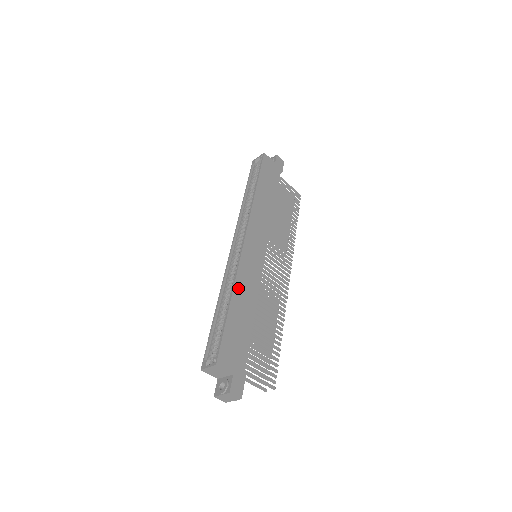
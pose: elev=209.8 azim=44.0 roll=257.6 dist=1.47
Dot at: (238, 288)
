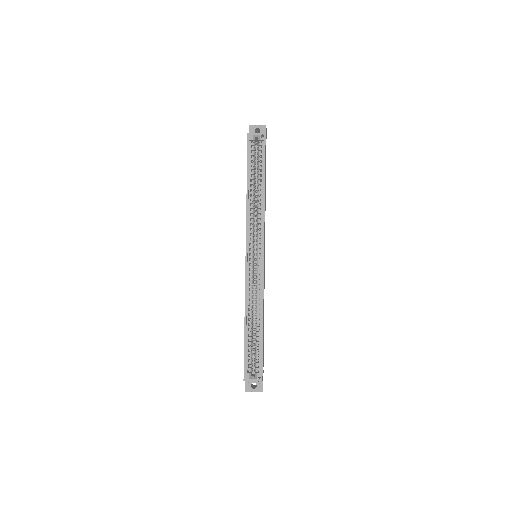
Dot at: (263, 307)
